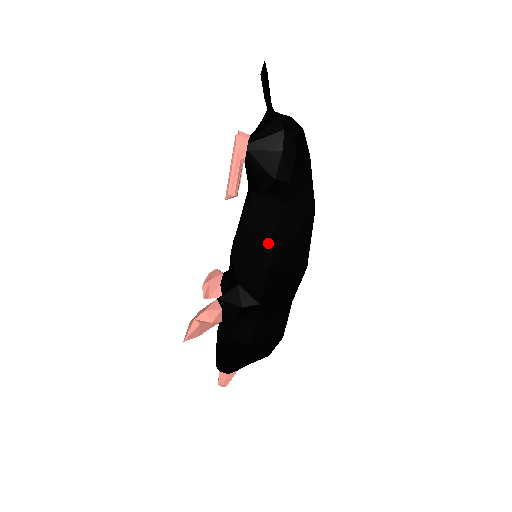
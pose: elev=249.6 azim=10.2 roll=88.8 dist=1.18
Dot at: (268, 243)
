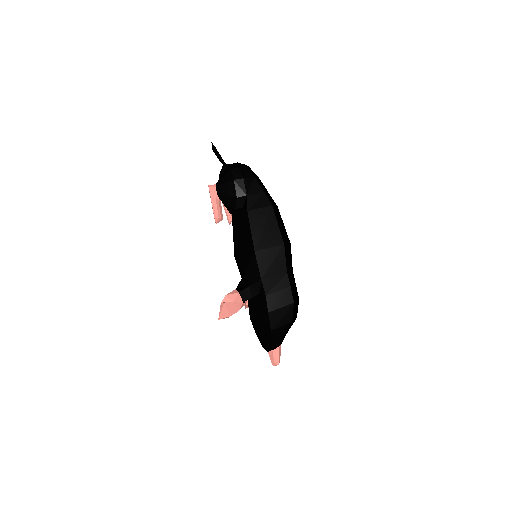
Dot at: (249, 237)
